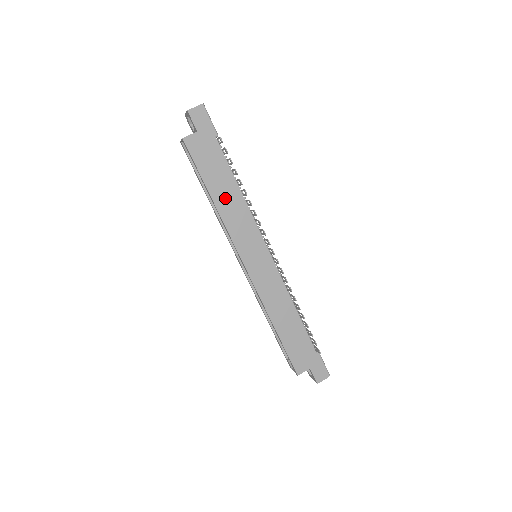
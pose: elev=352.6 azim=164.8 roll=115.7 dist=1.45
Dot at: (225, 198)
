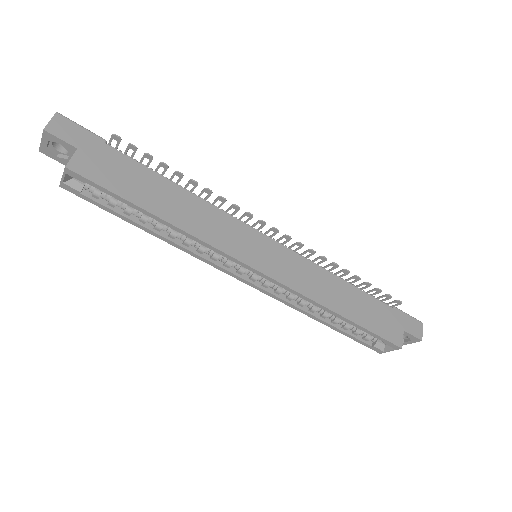
Dot at: (175, 208)
